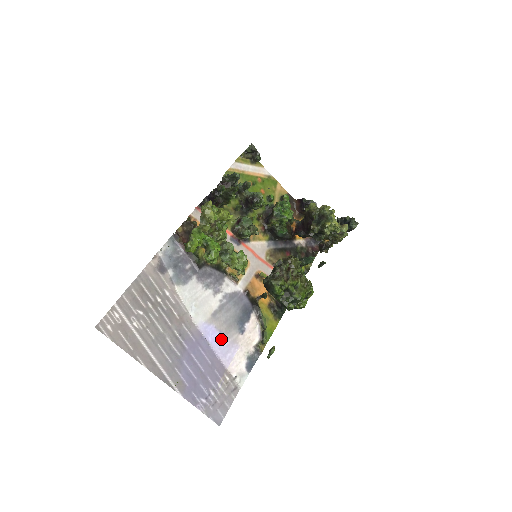
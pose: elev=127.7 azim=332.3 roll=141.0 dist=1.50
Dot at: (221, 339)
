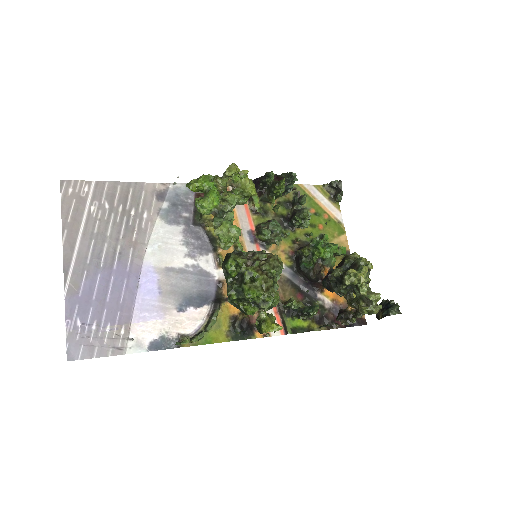
Dot at: (153, 294)
